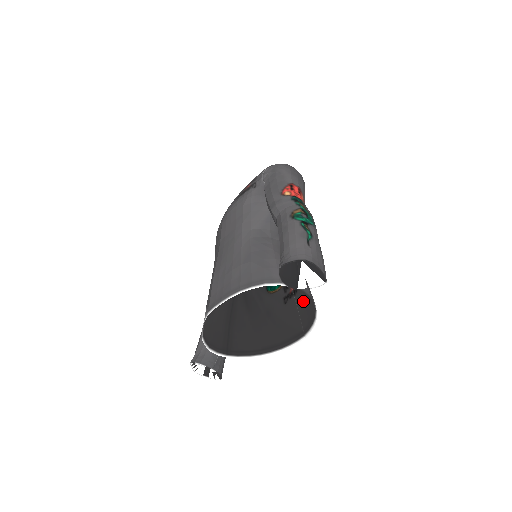
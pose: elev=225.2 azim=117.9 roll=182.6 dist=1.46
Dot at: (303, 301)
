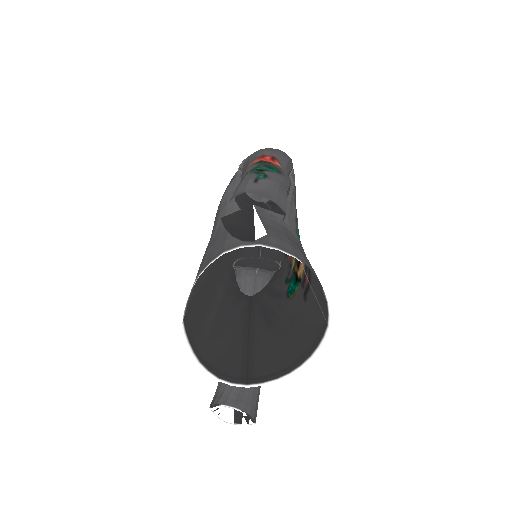
Dot at: (316, 283)
